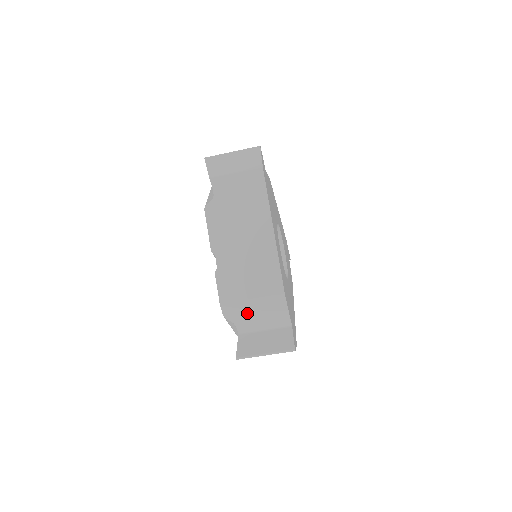
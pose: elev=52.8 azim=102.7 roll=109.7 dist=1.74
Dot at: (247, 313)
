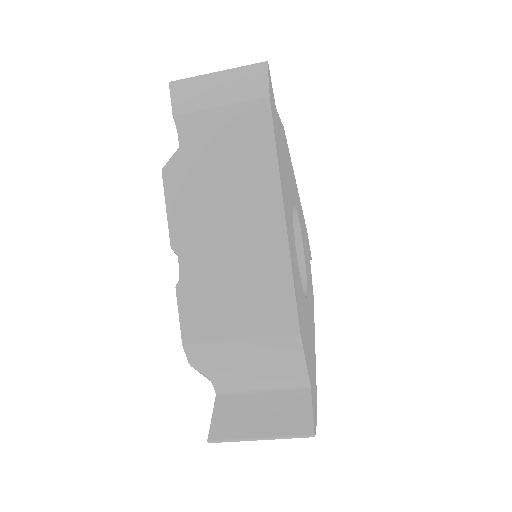
Dot at: (231, 361)
